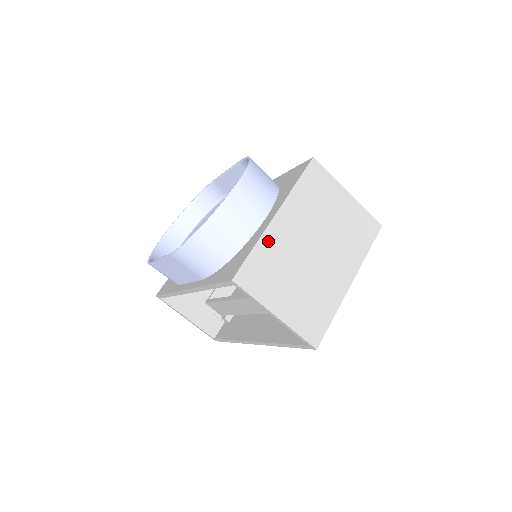
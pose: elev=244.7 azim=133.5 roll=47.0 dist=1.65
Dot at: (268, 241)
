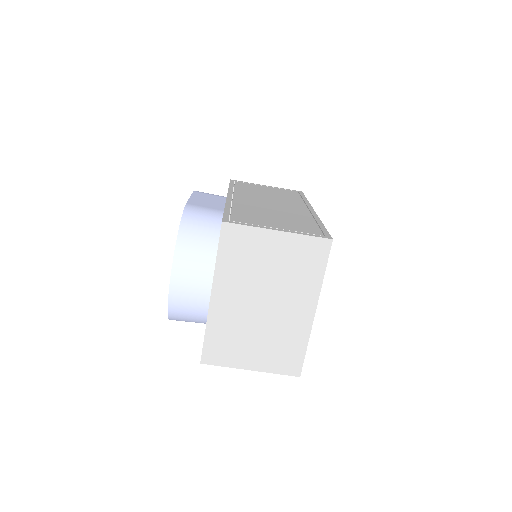
Dot at: (215, 321)
